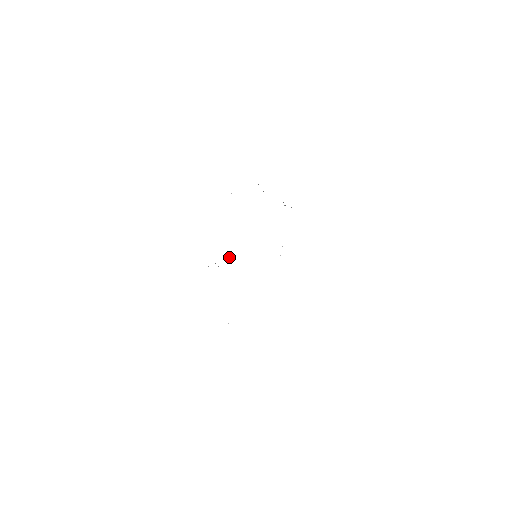
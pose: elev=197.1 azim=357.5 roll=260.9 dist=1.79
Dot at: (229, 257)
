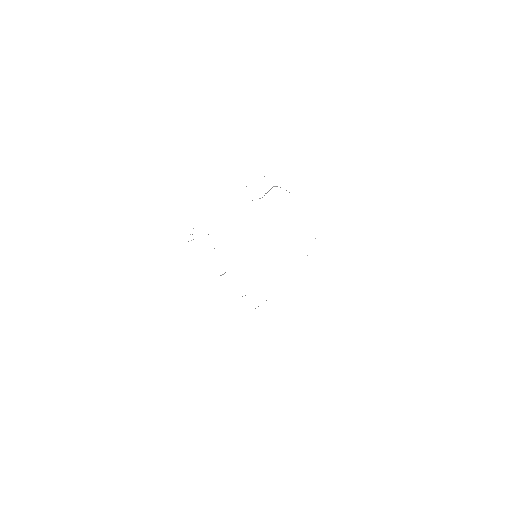
Dot at: occluded
